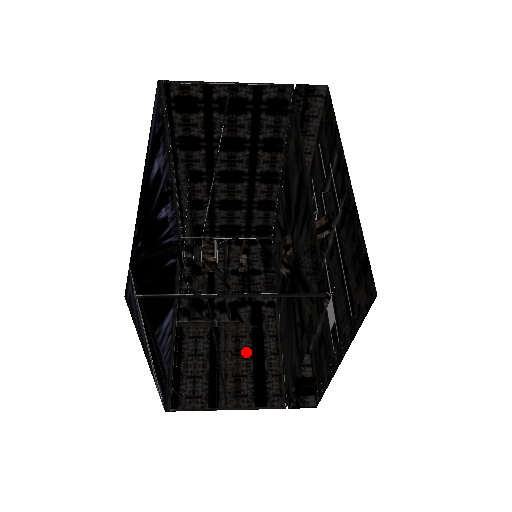
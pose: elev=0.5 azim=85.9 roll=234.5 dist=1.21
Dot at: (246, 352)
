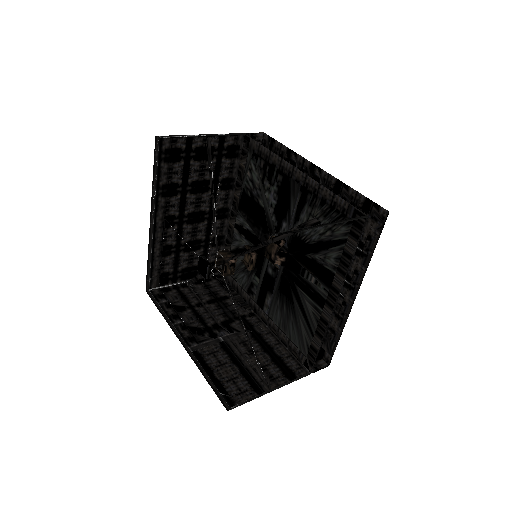
Dot at: (257, 350)
